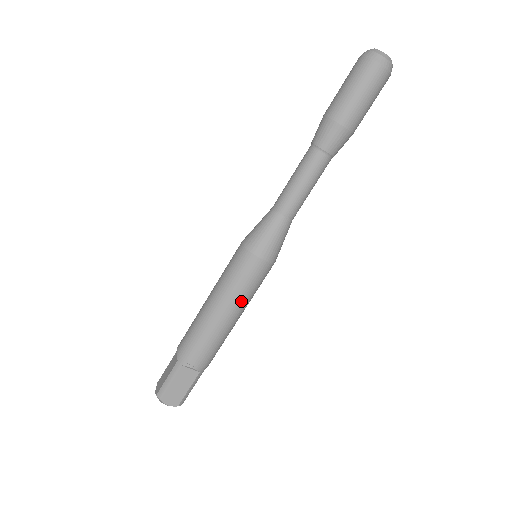
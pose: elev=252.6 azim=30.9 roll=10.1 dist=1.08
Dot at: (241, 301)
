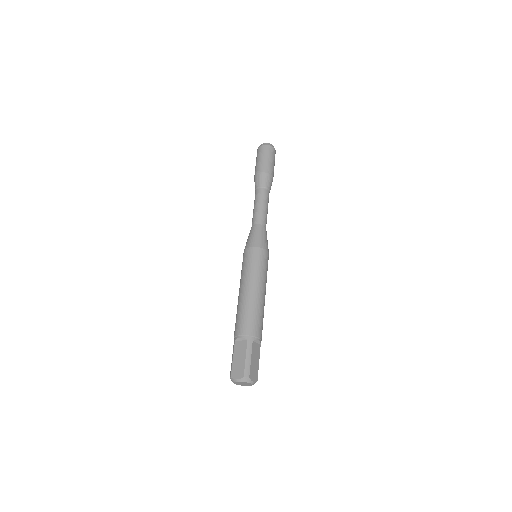
Dot at: (250, 276)
